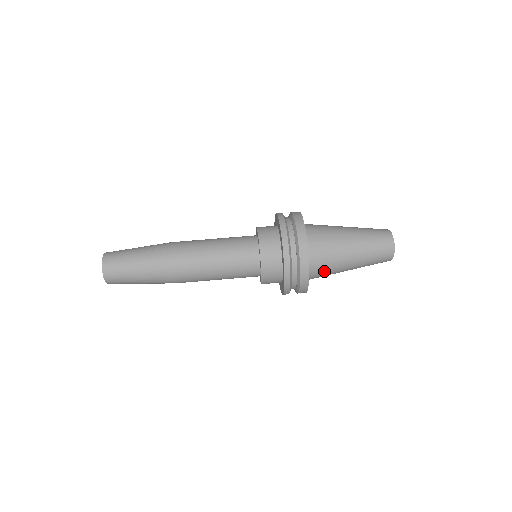
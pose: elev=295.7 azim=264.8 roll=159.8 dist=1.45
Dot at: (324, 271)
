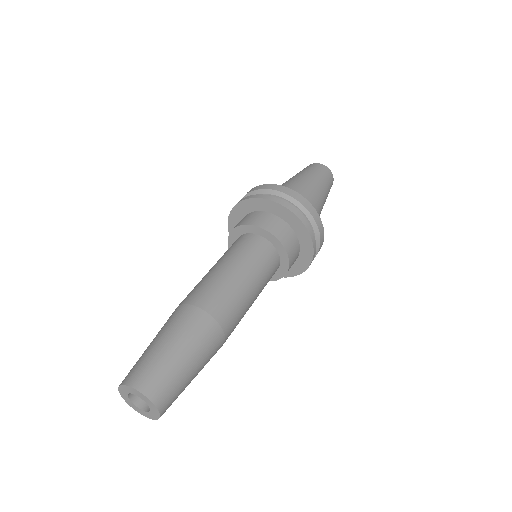
Dot at: occluded
